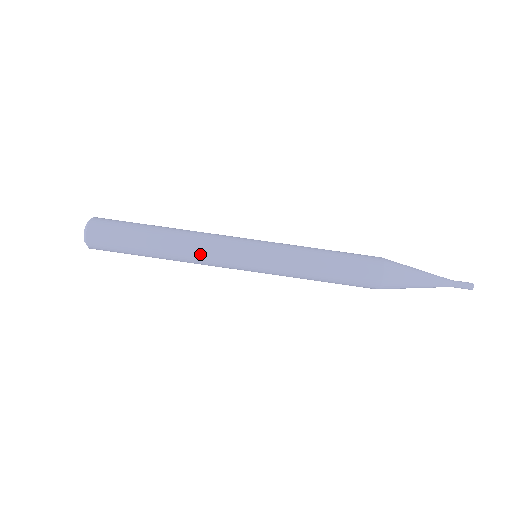
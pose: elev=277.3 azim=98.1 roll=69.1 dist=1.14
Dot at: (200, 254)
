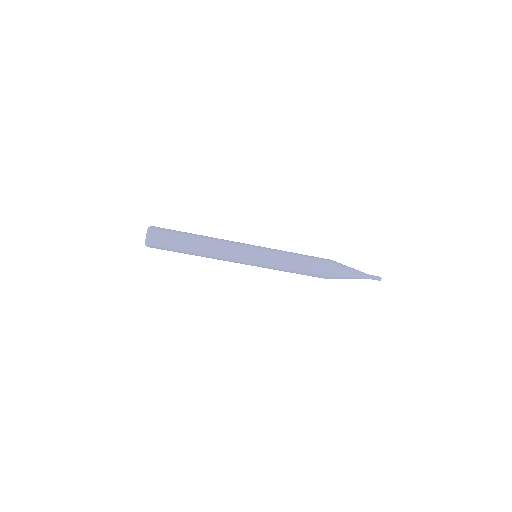
Dot at: occluded
